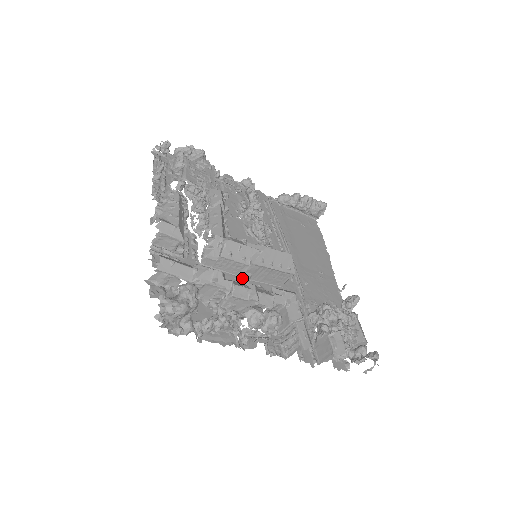
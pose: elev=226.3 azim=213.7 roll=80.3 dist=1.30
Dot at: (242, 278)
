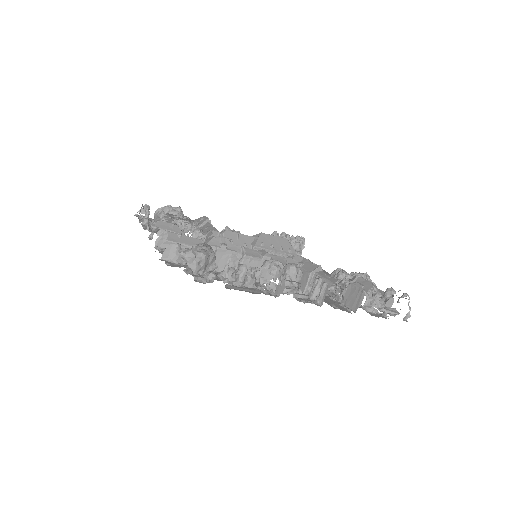
Dot at: occluded
